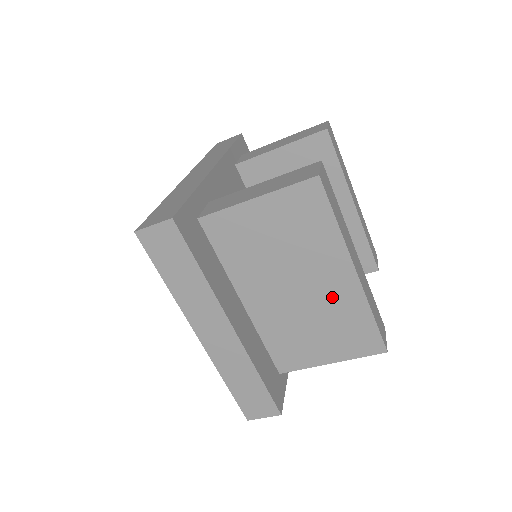
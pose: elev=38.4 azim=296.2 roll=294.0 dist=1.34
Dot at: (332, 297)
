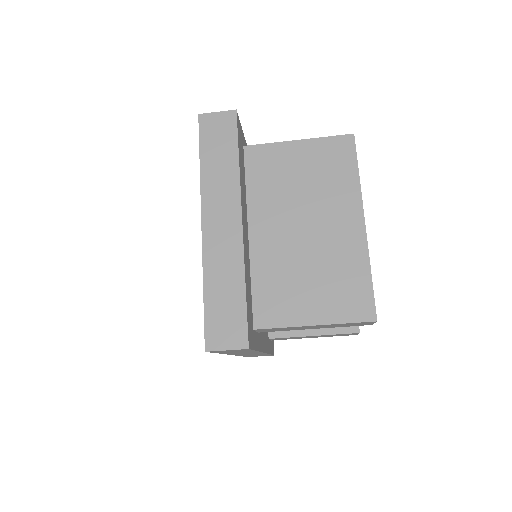
Dot at: (336, 244)
